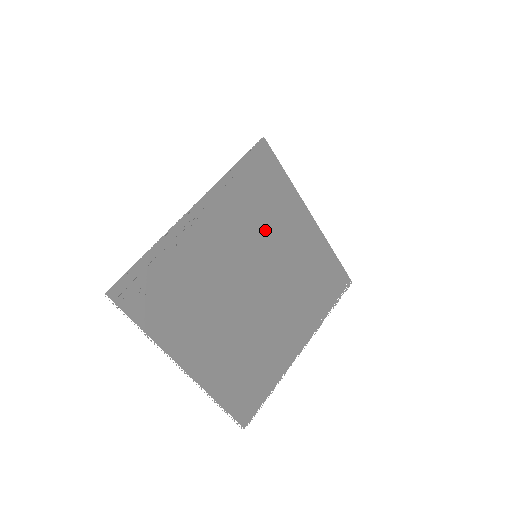
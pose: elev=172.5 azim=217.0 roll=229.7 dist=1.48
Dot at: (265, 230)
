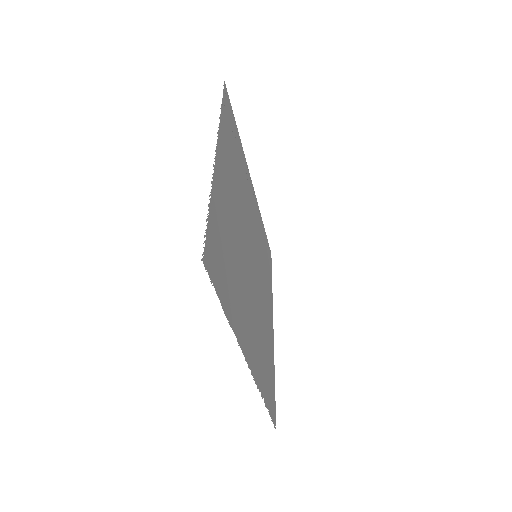
Dot at: (262, 265)
